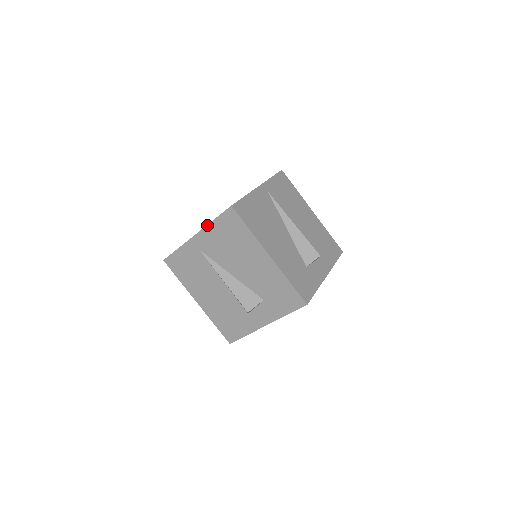
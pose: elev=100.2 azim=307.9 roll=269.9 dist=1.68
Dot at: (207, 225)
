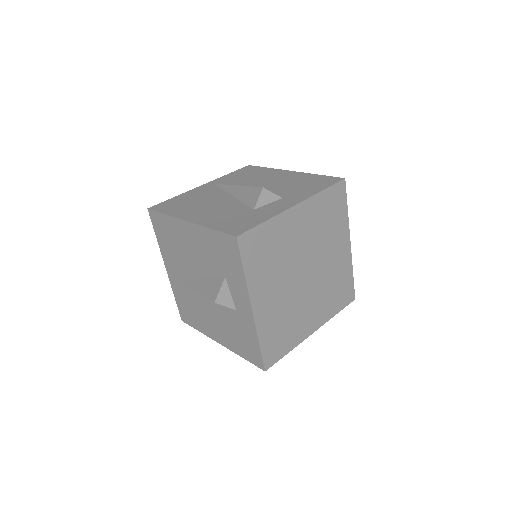
Dot at: occluded
